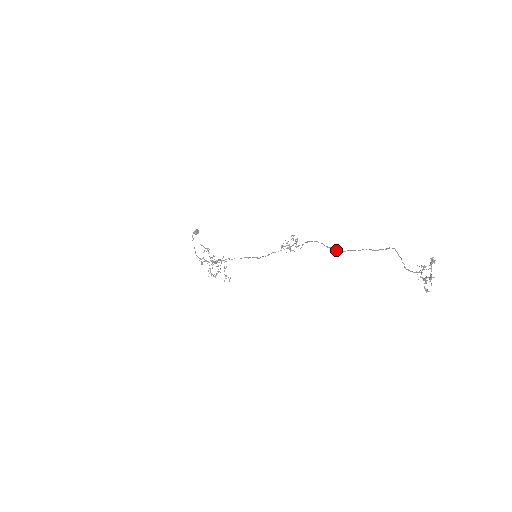
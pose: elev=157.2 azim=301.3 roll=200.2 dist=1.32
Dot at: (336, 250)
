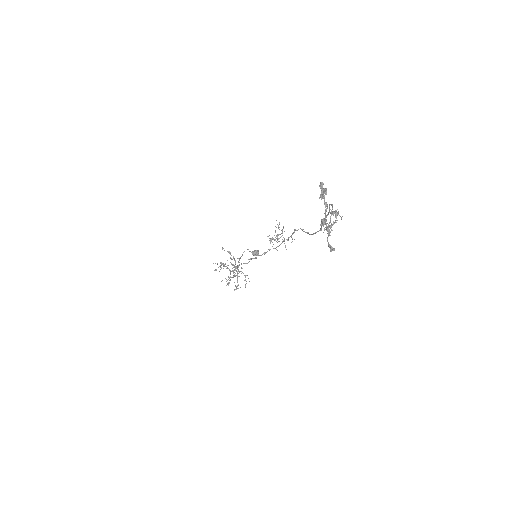
Dot at: (309, 234)
